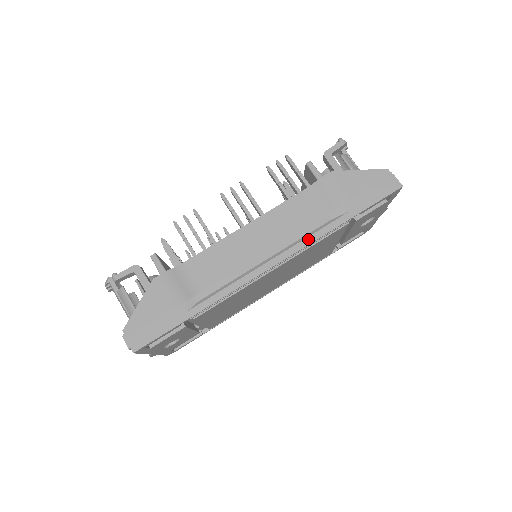
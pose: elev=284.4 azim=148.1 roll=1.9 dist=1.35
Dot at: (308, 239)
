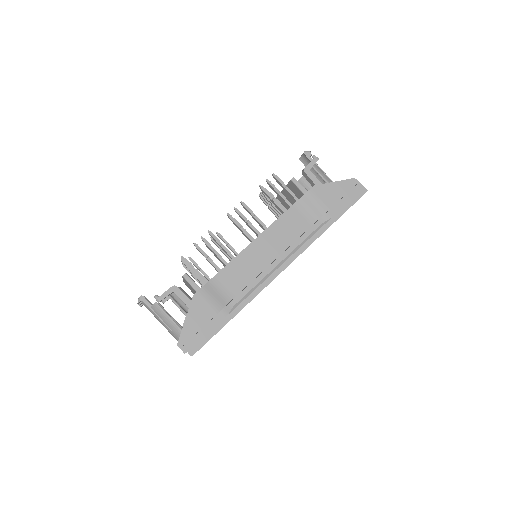
Dot at: (307, 243)
